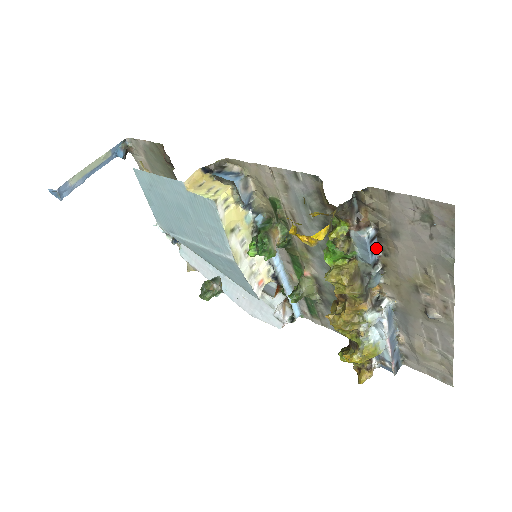
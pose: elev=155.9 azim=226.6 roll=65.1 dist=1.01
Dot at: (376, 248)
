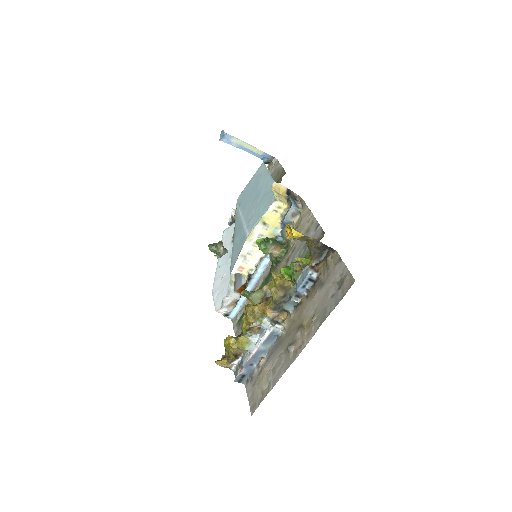
Dot at: (308, 288)
